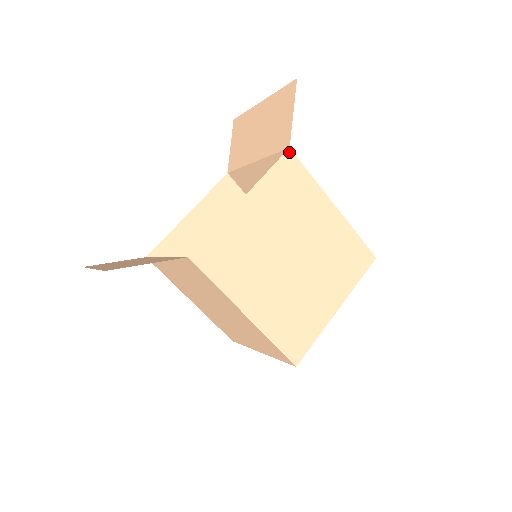
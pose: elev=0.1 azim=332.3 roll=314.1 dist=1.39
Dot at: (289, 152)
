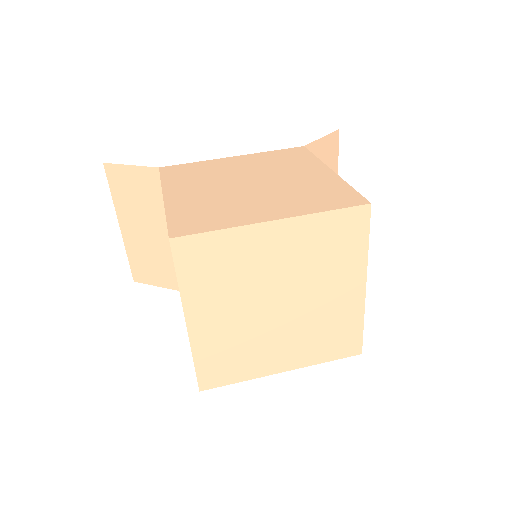
Dot at: (301, 147)
